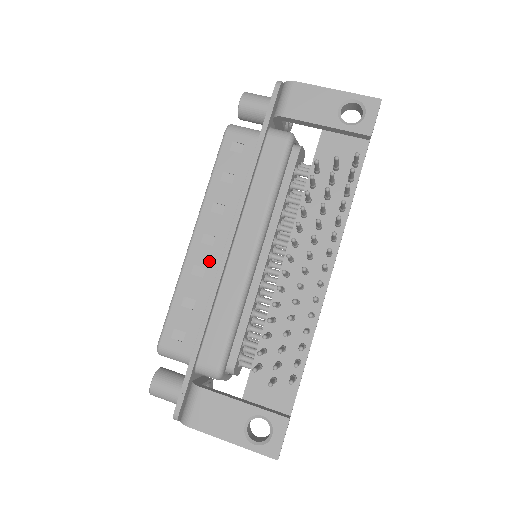
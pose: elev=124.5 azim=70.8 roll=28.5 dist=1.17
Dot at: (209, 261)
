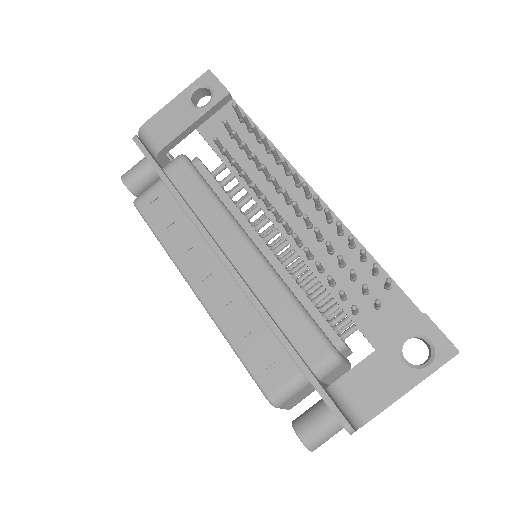
Dot at: (228, 293)
